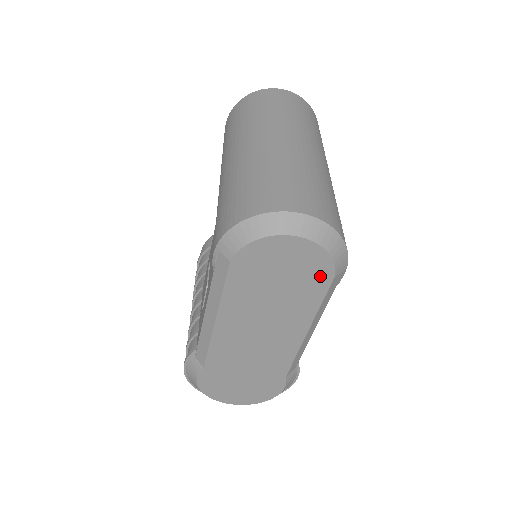
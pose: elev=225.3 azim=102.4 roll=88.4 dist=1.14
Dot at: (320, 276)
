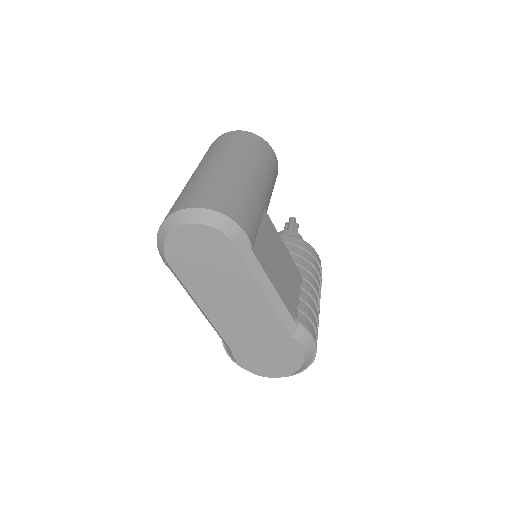
Dot at: (222, 244)
